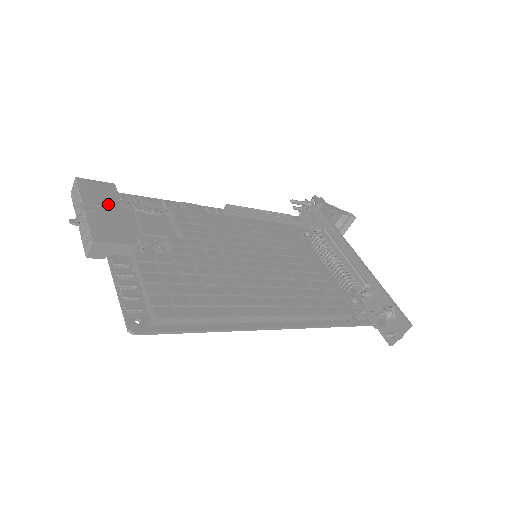
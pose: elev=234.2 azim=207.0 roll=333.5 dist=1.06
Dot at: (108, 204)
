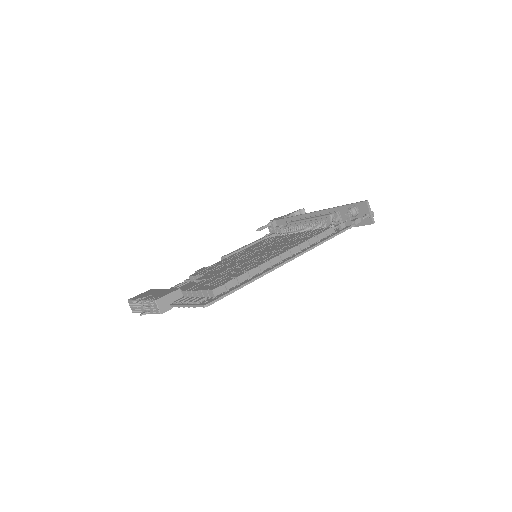
Dot at: (153, 293)
